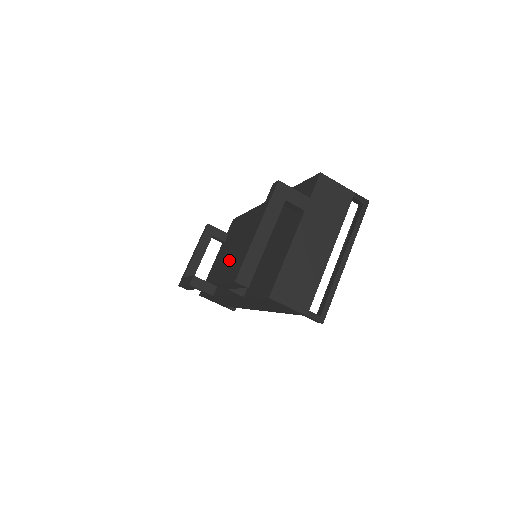
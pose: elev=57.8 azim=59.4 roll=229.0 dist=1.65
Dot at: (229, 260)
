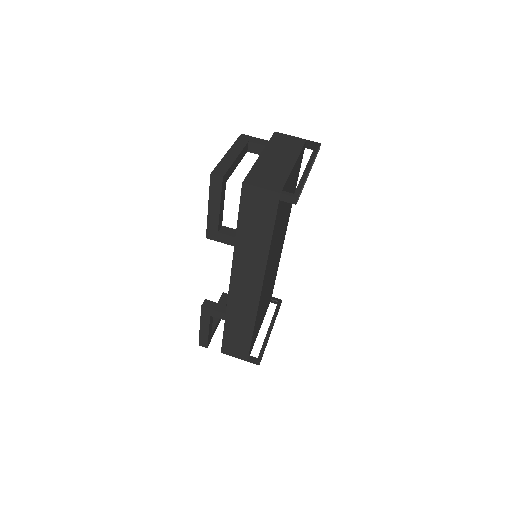
Dot at: occluded
